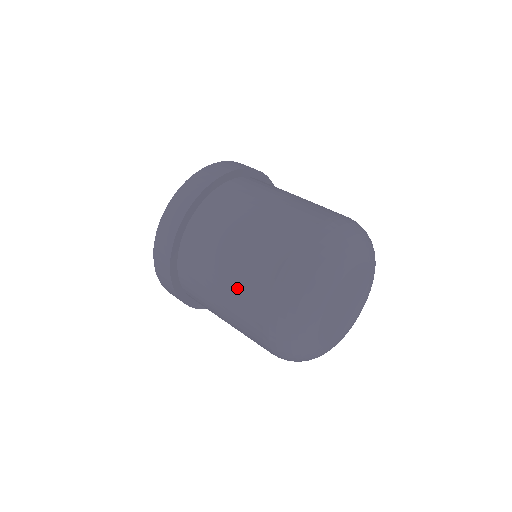
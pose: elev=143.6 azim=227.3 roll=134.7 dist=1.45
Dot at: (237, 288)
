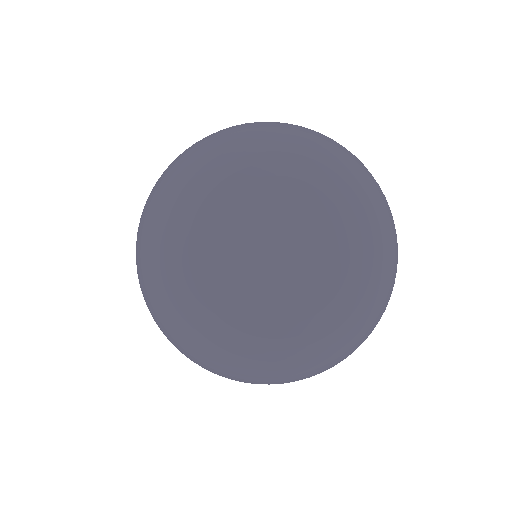
Dot at: occluded
